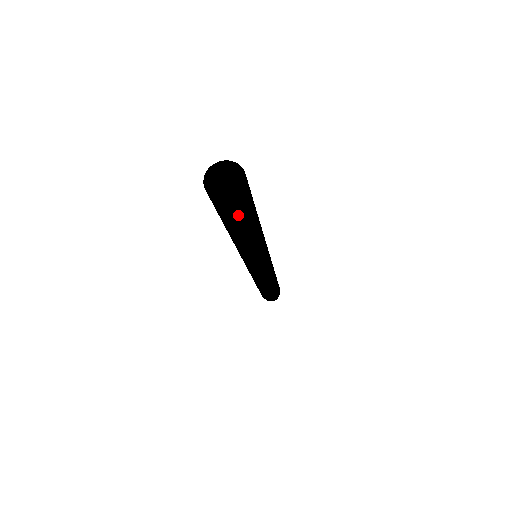
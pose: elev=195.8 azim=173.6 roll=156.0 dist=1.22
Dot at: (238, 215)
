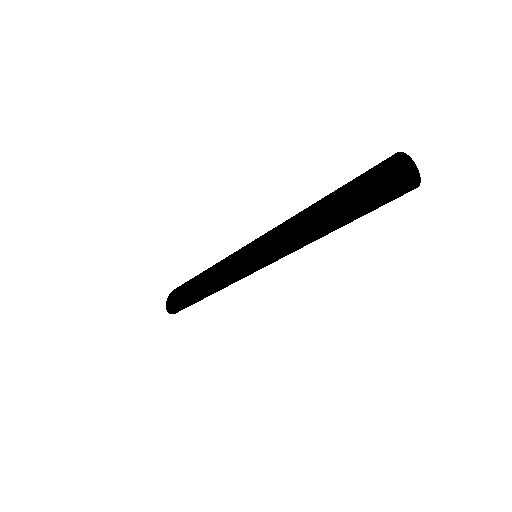
Dot at: (379, 206)
